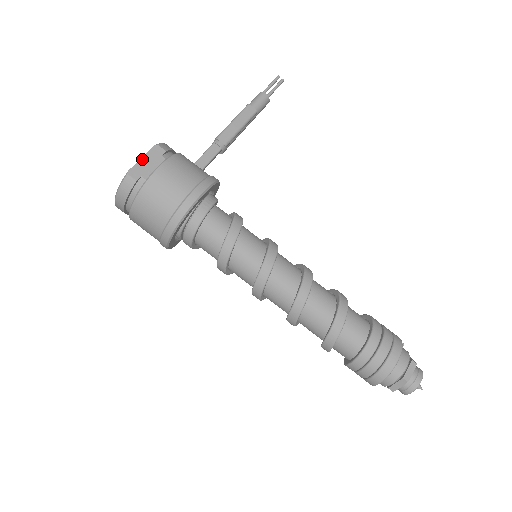
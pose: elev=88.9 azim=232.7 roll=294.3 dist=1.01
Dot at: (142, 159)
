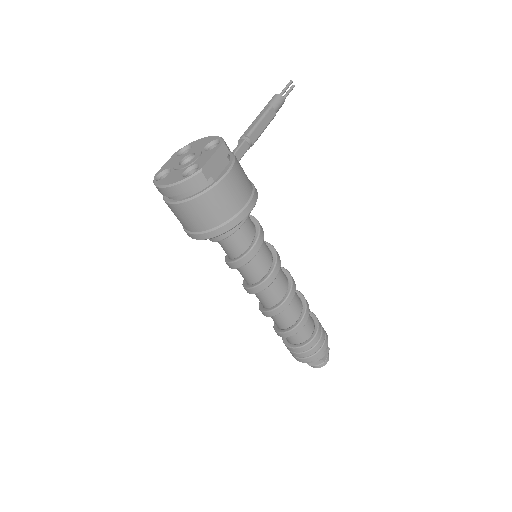
Dot at: (213, 157)
